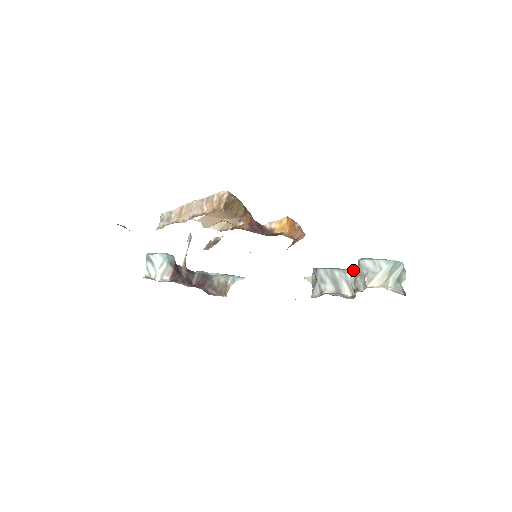
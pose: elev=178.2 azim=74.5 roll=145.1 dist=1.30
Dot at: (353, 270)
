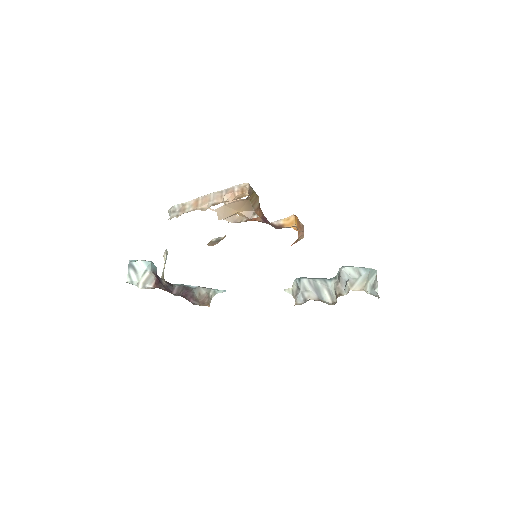
Dot at: (333, 279)
